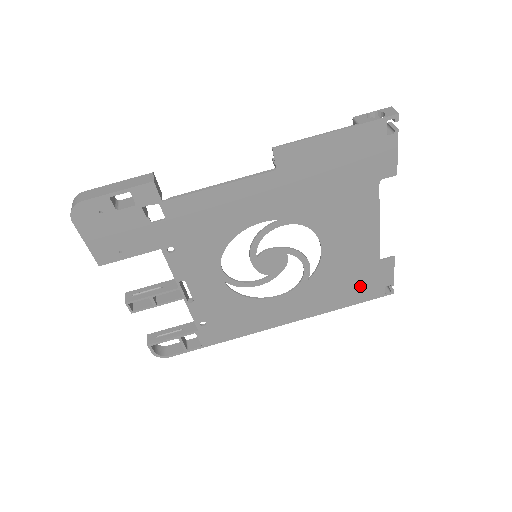
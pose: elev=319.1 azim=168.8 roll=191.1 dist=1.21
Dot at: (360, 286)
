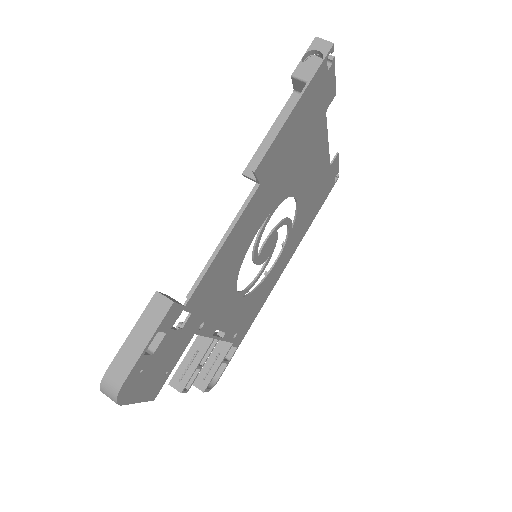
Dot at: (321, 196)
